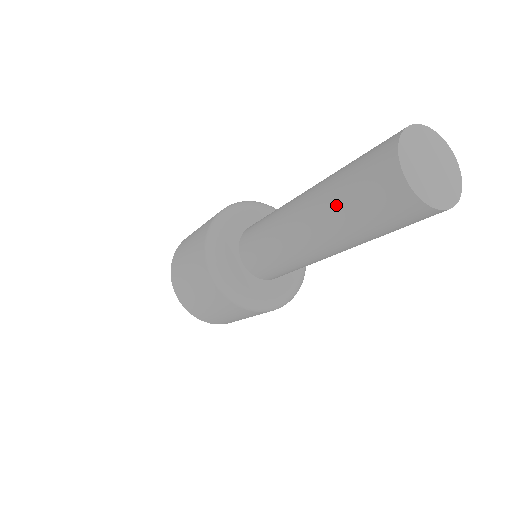
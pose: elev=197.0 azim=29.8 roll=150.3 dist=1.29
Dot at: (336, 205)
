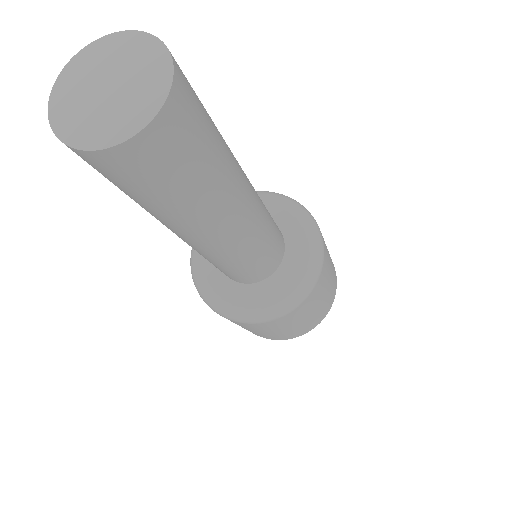
Dot at: (149, 210)
